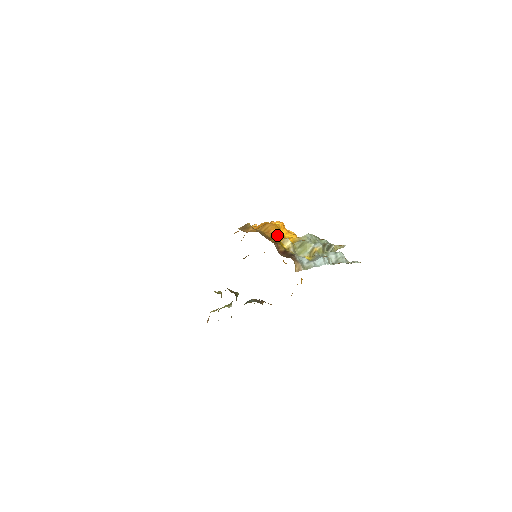
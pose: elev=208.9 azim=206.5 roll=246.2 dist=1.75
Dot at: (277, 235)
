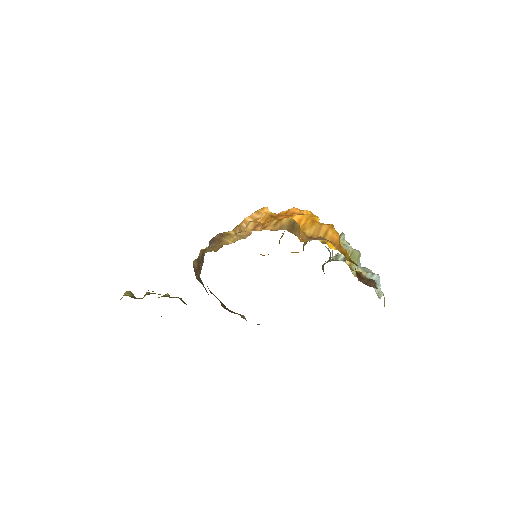
Dot at: occluded
